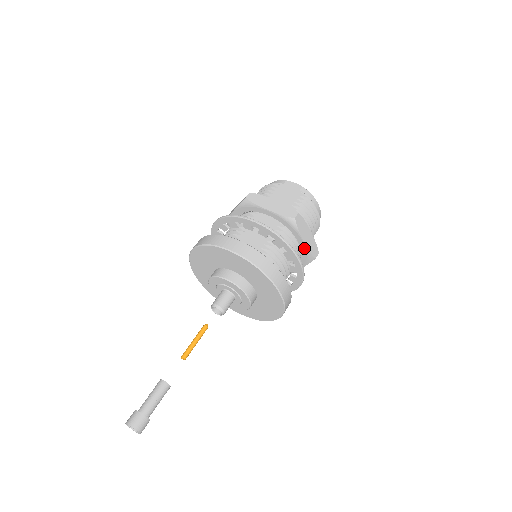
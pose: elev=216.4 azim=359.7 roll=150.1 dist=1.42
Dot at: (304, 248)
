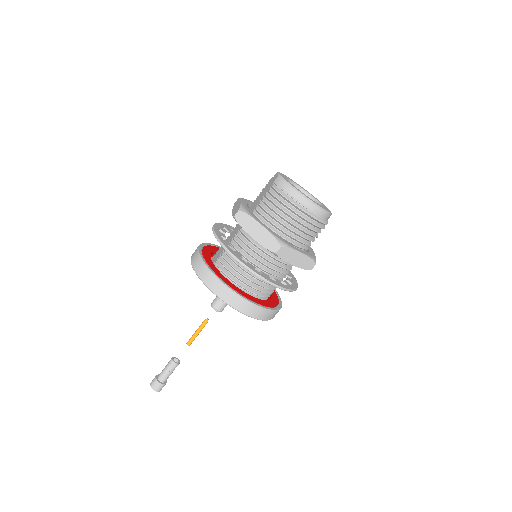
Dot at: (261, 244)
